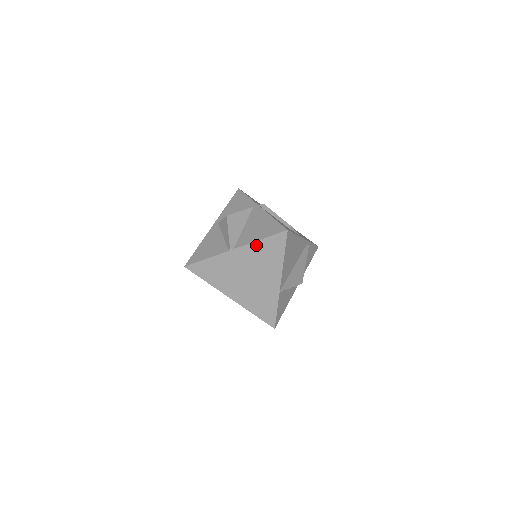
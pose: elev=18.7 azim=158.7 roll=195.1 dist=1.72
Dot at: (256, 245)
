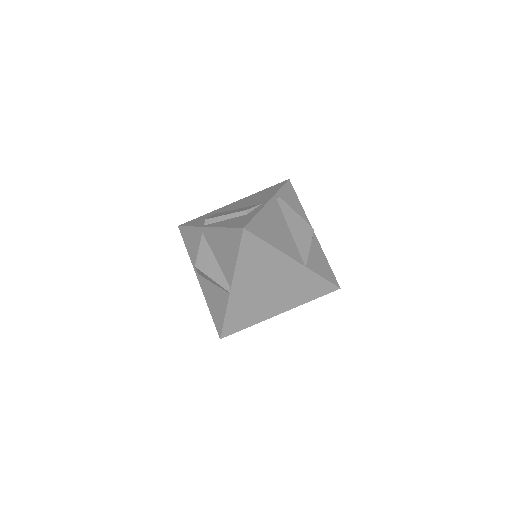
Dot at: (240, 266)
